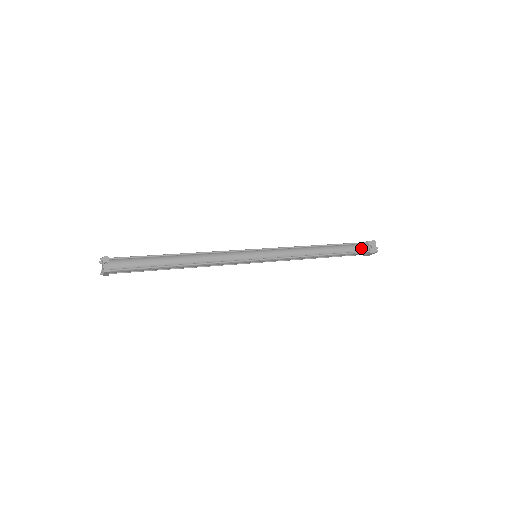
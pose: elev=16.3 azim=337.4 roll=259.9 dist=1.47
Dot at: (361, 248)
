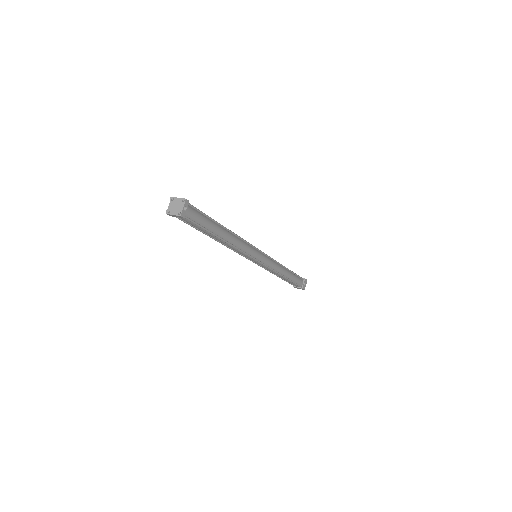
Dot at: (300, 282)
